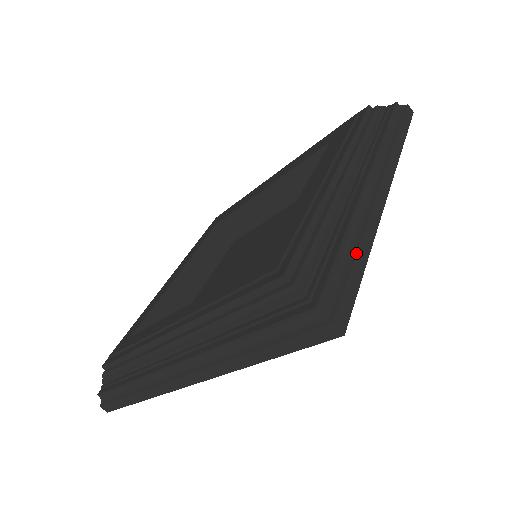
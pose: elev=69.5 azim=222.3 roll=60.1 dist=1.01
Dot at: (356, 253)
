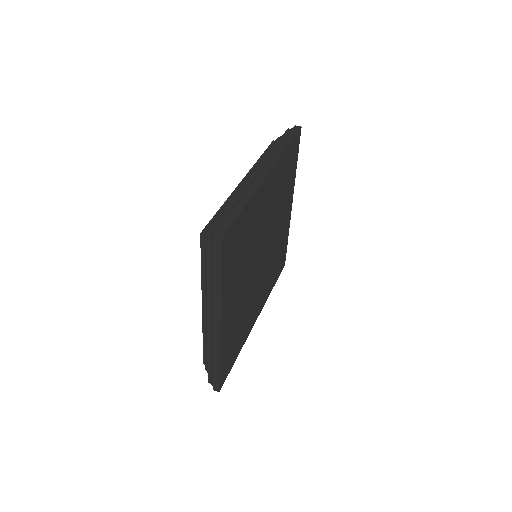
Dot at: occluded
